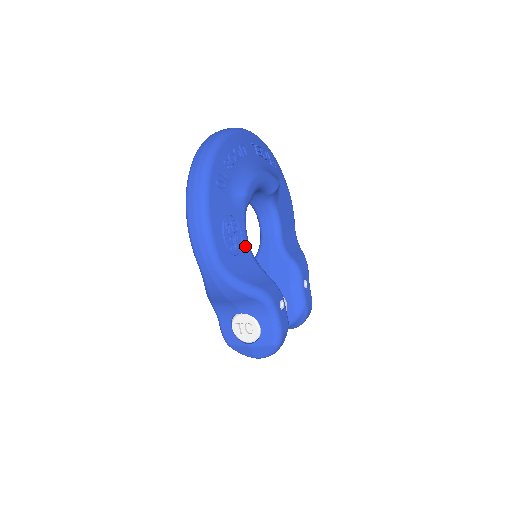
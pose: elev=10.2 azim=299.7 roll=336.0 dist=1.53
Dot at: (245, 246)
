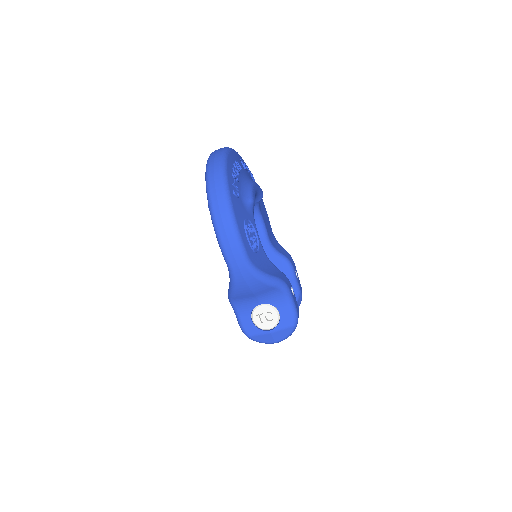
Dot at: (260, 244)
